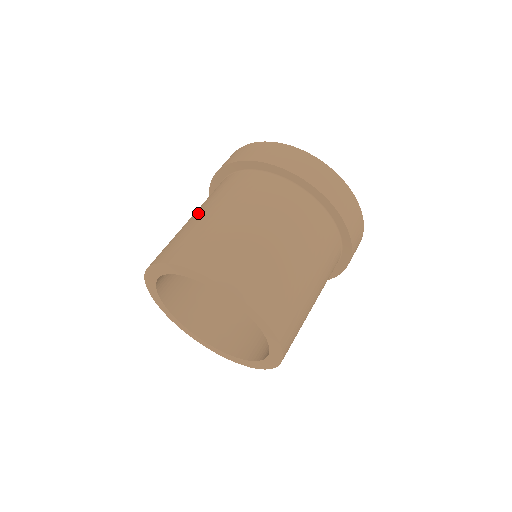
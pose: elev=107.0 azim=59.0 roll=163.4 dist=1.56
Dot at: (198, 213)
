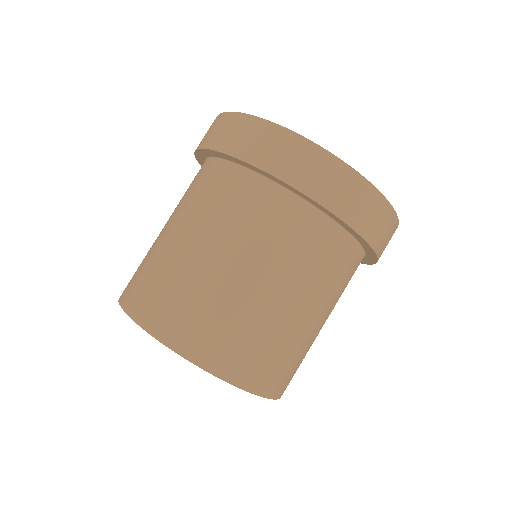
Dot at: (175, 232)
